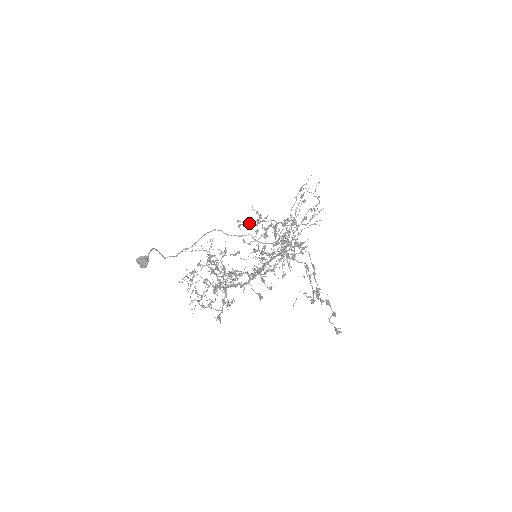
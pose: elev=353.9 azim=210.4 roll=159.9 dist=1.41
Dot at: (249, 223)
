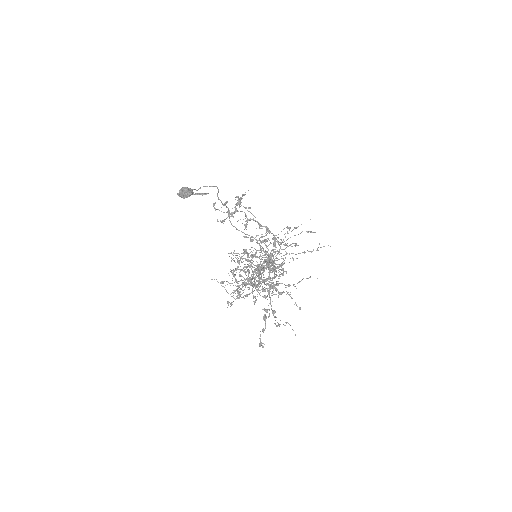
Dot at: occluded
